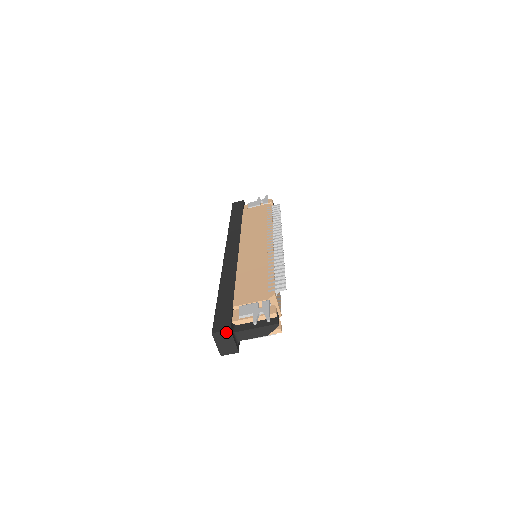
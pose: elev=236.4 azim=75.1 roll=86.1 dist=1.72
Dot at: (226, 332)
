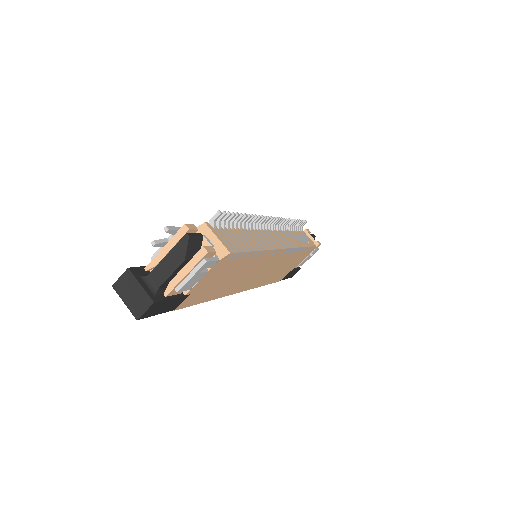
Dot at: (125, 275)
